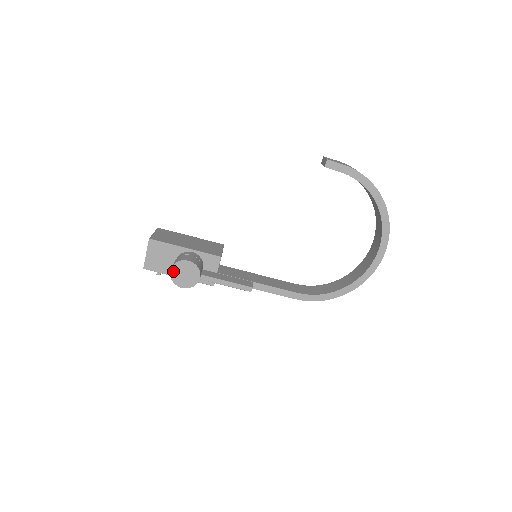
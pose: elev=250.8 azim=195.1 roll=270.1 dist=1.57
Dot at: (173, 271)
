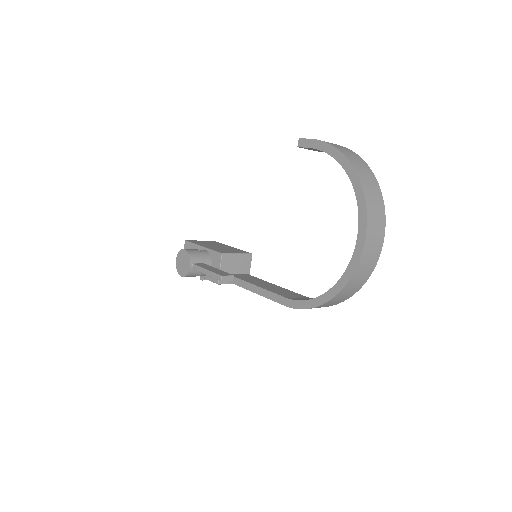
Dot at: (177, 260)
